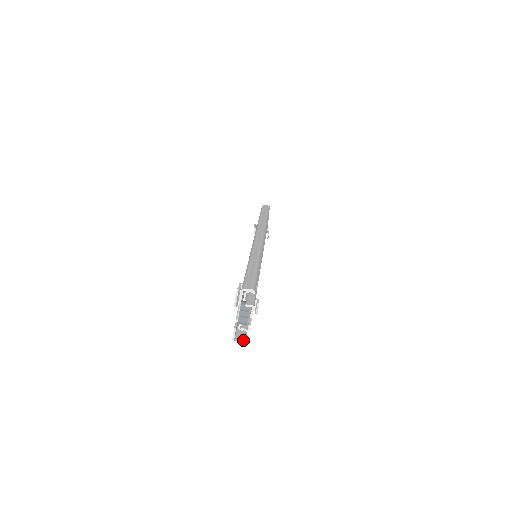
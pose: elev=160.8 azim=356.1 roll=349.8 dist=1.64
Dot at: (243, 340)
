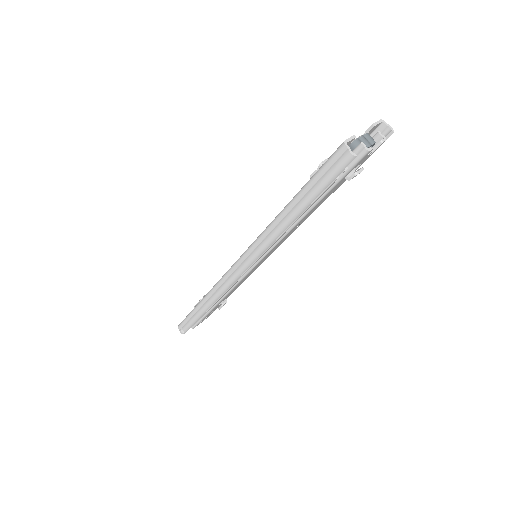
Dot at: (350, 158)
